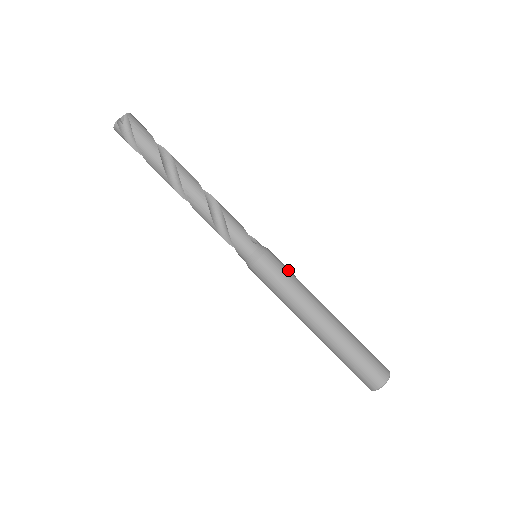
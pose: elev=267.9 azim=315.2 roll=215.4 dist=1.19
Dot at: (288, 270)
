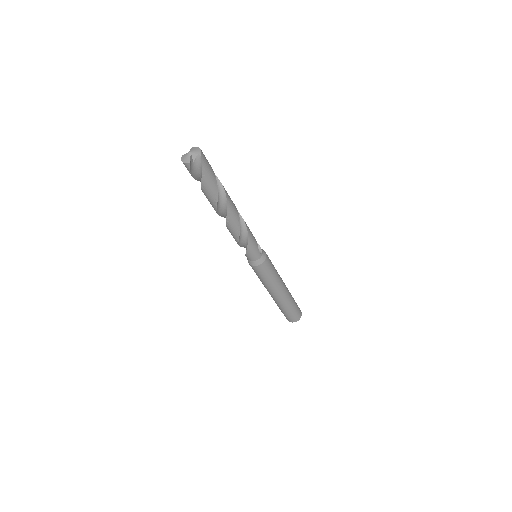
Dot at: (273, 267)
